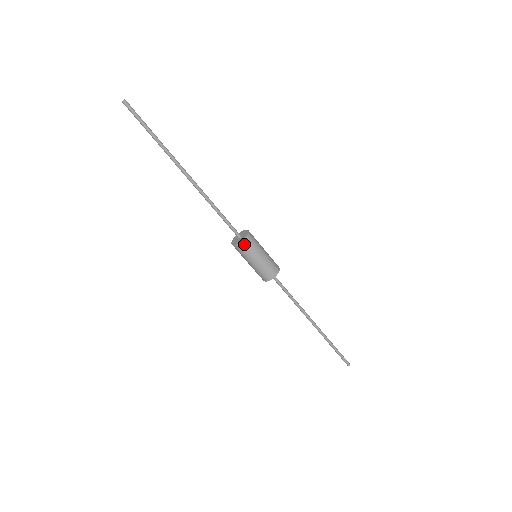
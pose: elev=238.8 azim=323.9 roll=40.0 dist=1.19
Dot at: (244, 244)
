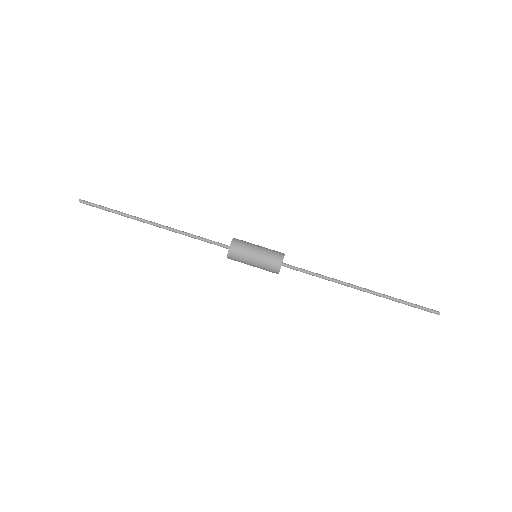
Dot at: (236, 241)
